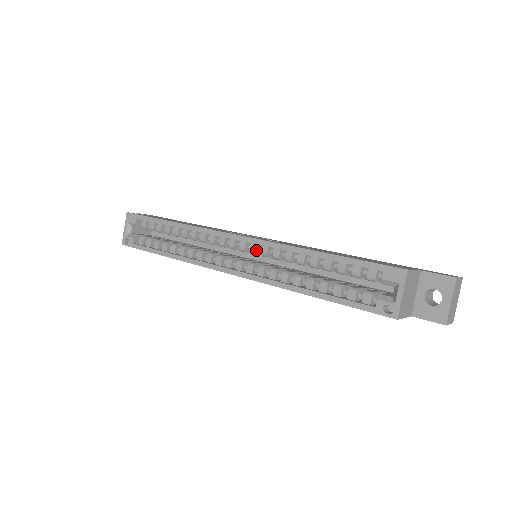
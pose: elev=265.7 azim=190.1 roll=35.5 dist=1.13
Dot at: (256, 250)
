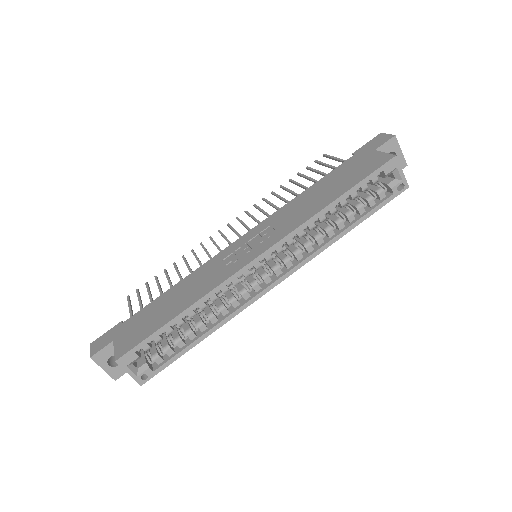
Dot at: (282, 248)
